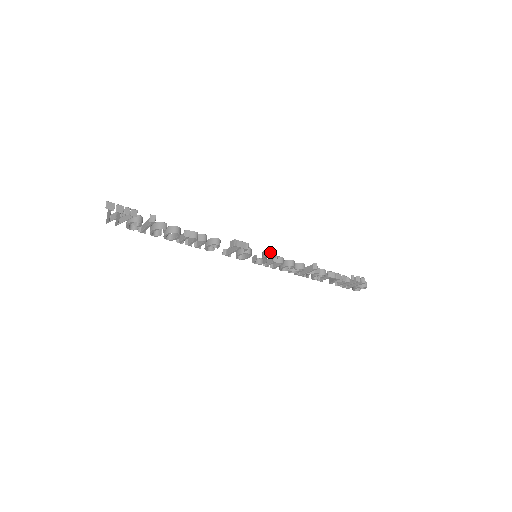
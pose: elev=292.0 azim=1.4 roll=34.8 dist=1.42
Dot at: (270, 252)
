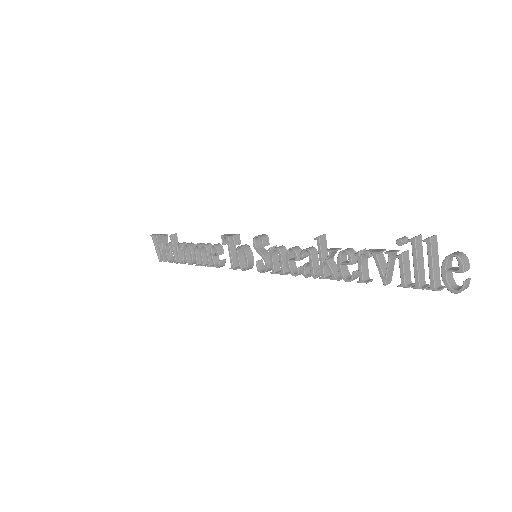
Dot at: (259, 235)
